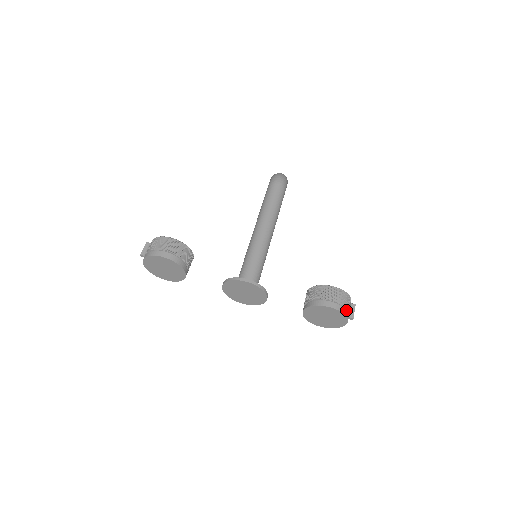
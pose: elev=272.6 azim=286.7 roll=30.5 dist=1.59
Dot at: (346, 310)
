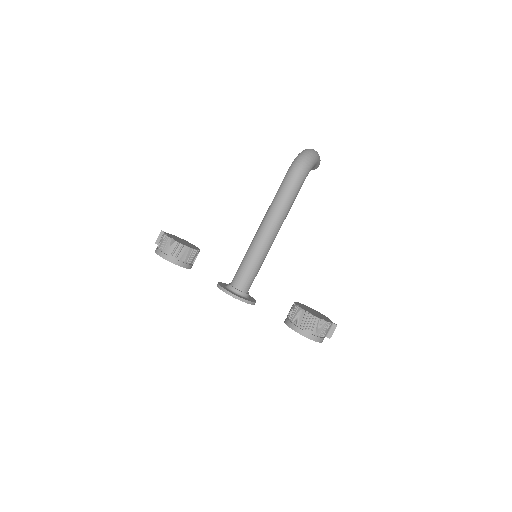
Dot at: (320, 334)
